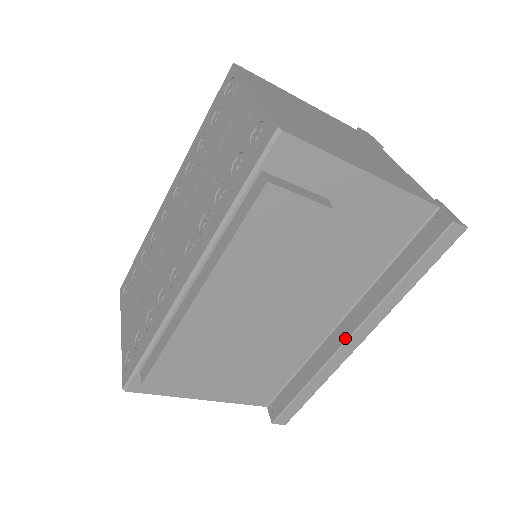
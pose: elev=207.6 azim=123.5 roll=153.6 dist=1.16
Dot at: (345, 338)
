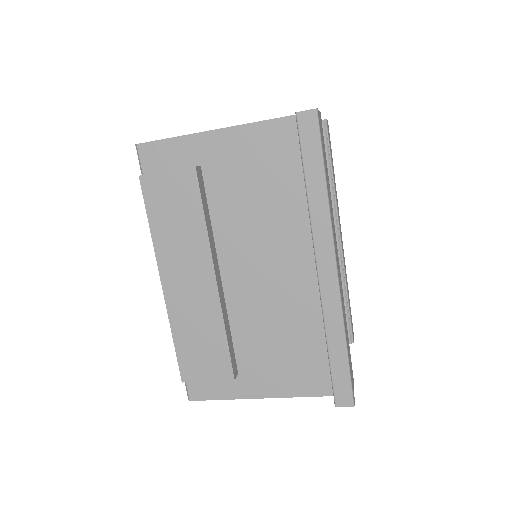
Dot at: occluded
